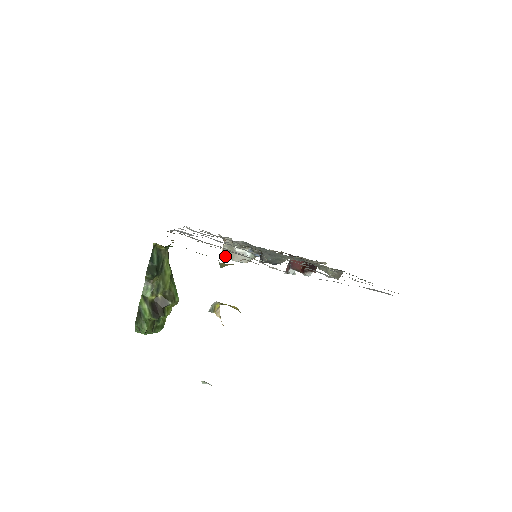
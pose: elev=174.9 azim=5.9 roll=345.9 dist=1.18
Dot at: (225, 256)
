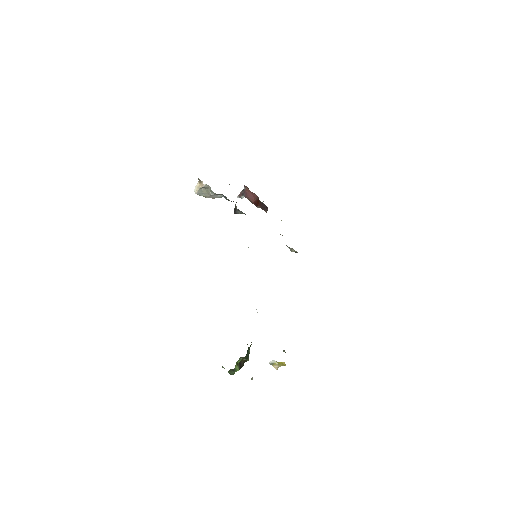
Dot at: (200, 194)
